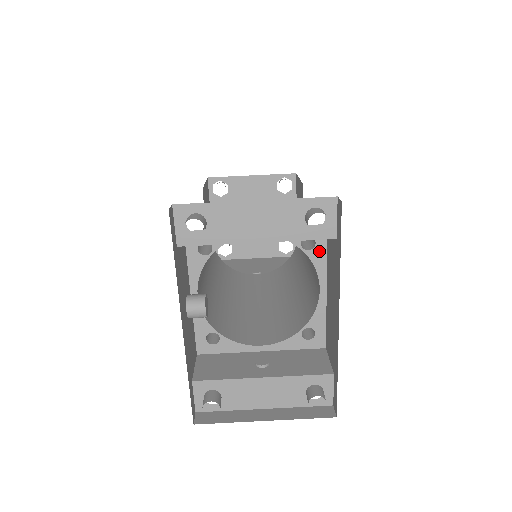
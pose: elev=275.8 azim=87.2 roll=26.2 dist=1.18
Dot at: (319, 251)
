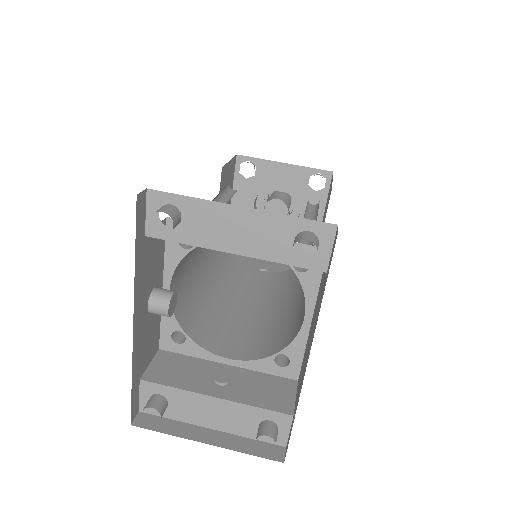
Dot at: (312, 276)
